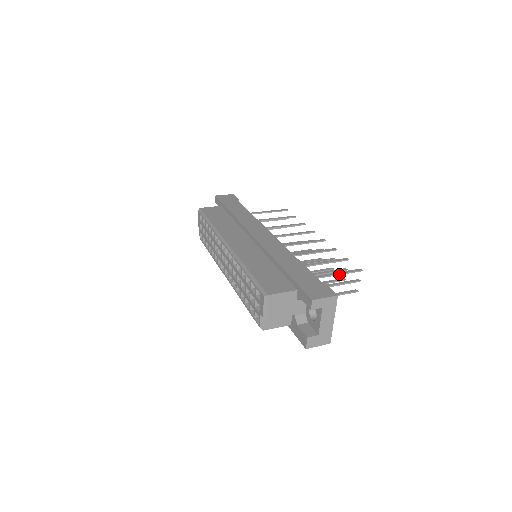
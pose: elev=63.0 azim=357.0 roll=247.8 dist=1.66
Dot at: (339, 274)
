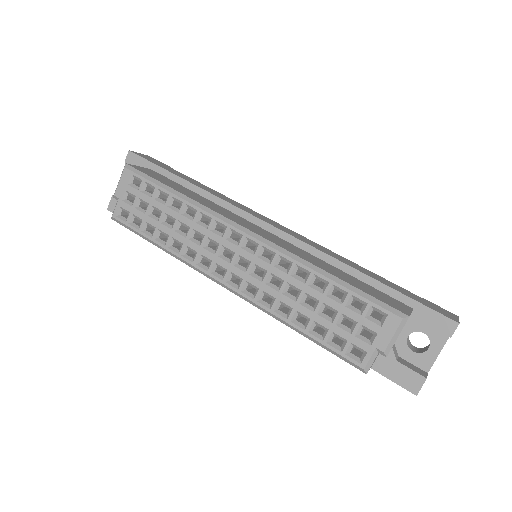
Dot at: occluded
